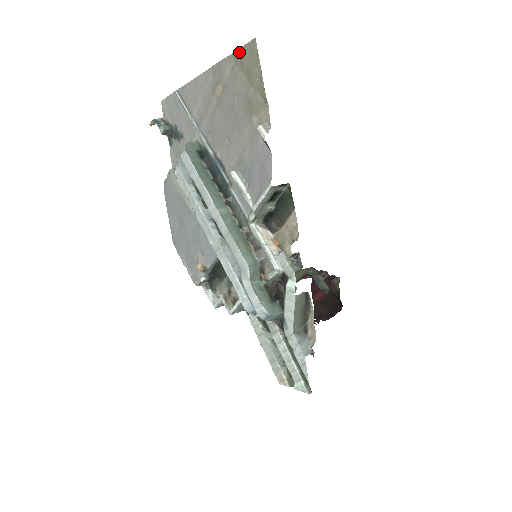
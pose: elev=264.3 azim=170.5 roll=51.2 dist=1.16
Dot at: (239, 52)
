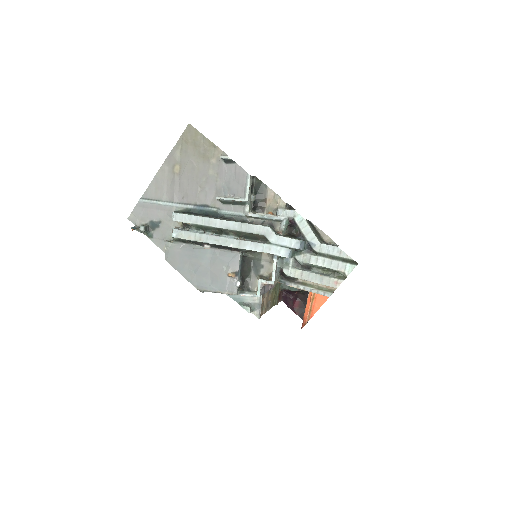
Dot at: (181, 138)
